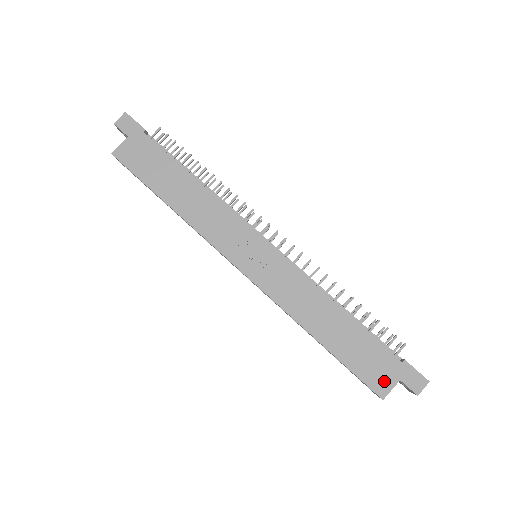
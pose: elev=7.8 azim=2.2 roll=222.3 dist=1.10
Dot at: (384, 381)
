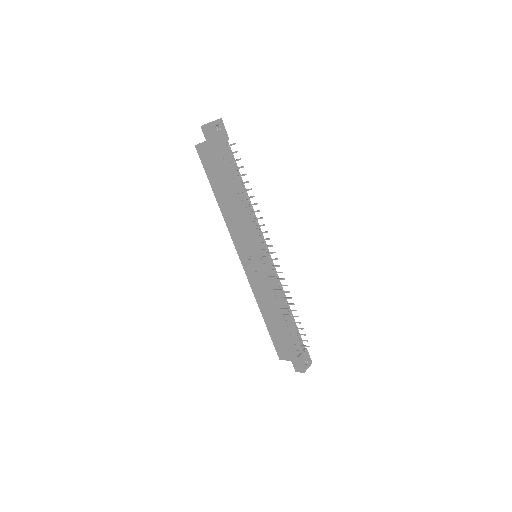
Dot at: (284, 355)
